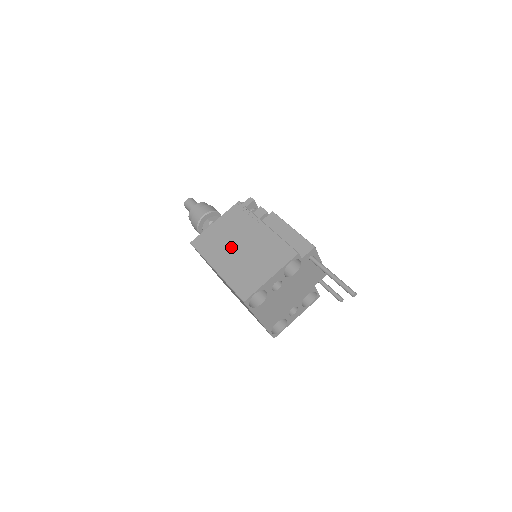
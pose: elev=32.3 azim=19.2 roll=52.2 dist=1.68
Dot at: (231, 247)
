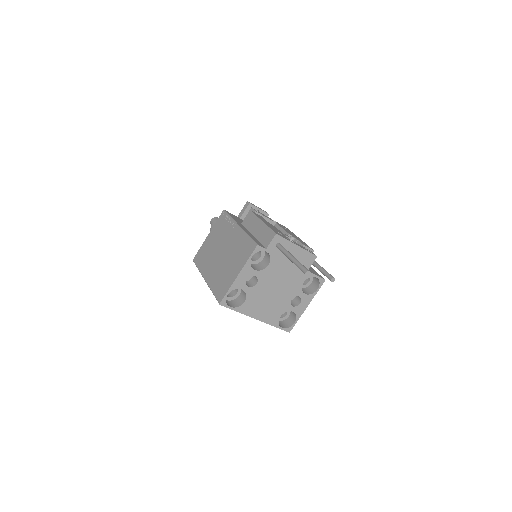
Dot at: (215, 255)
